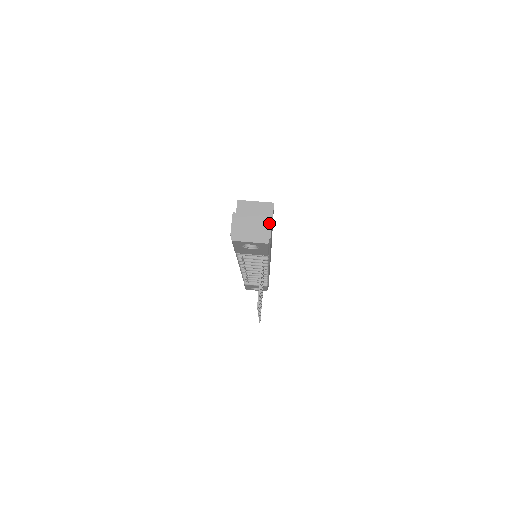
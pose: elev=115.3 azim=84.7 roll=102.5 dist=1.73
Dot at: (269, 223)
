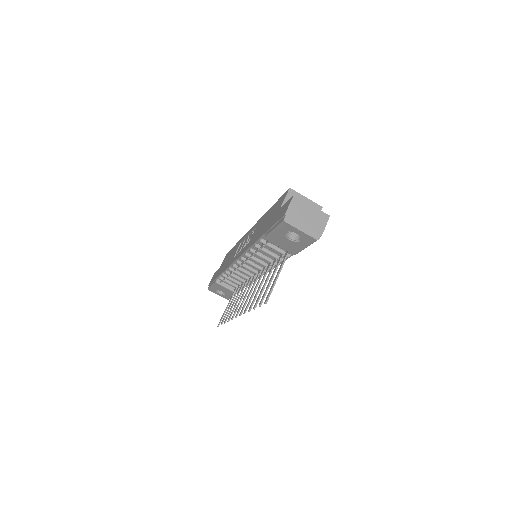
Dot at: (325, 221)
